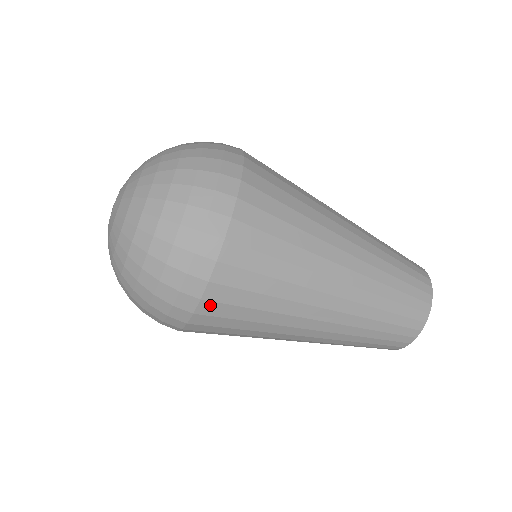
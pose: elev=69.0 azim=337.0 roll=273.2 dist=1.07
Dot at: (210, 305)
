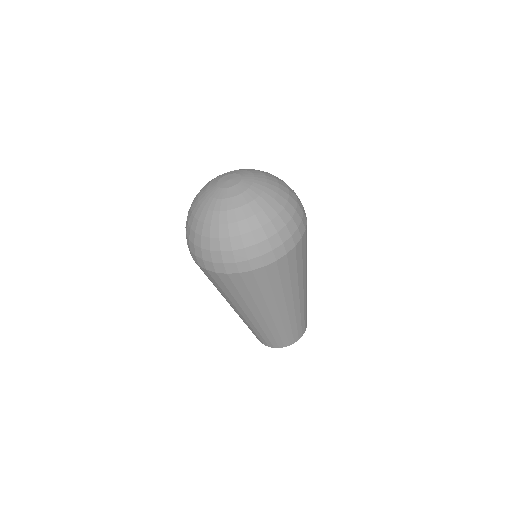
Dot at: (227, 277)
